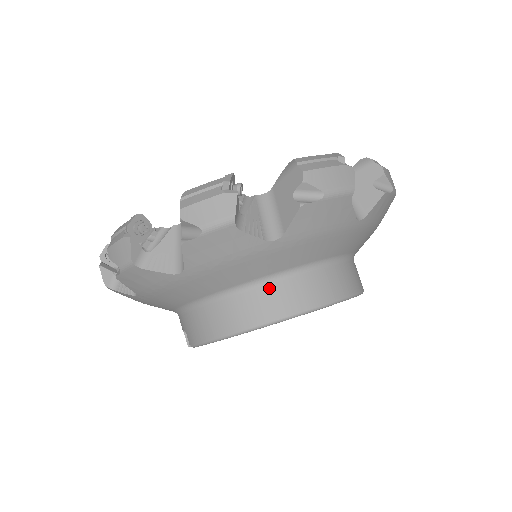
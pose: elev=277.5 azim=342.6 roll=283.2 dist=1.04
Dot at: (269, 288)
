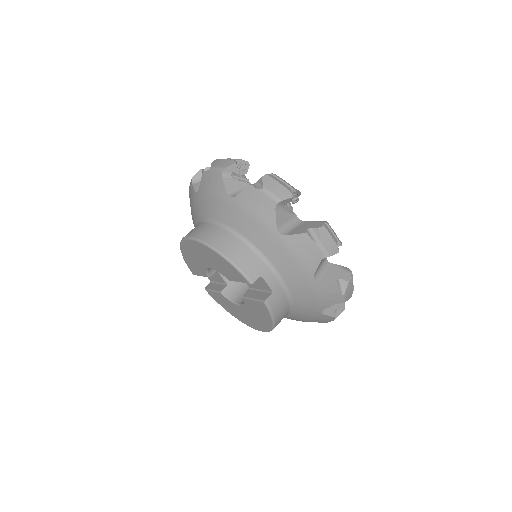
Dot at: occluded
